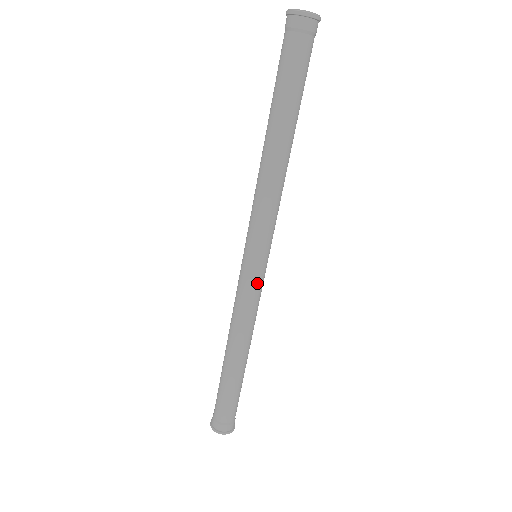
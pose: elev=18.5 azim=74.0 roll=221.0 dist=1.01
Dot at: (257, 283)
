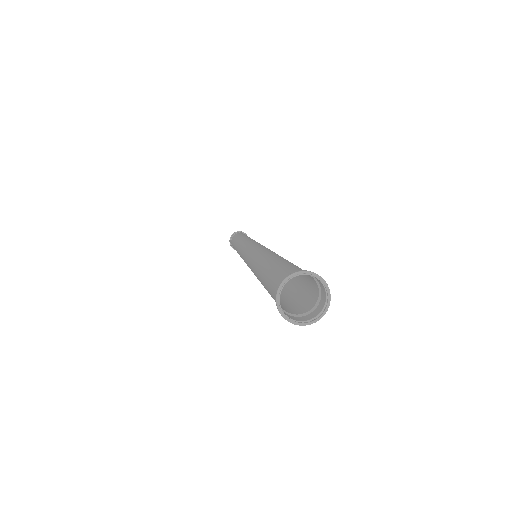
Dot at: occluded
